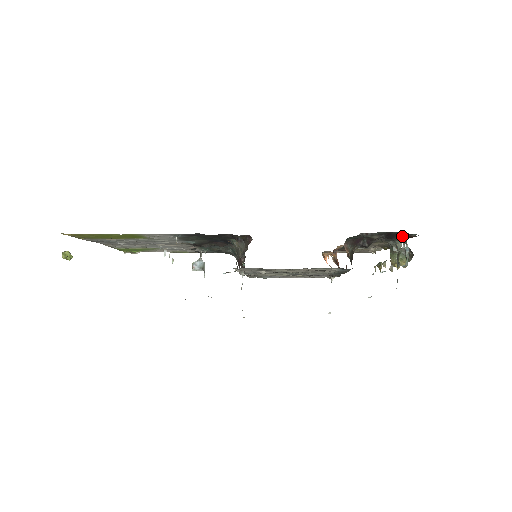
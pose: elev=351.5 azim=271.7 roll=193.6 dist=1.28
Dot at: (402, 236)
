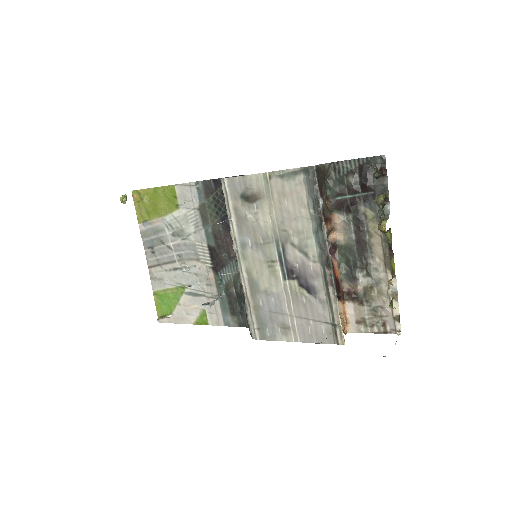
Dot at: (379, 182)
